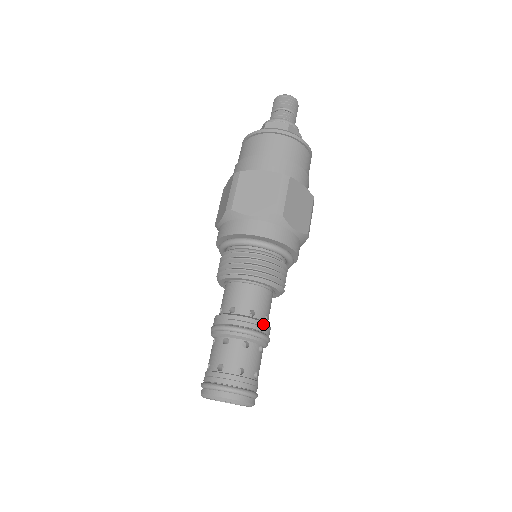
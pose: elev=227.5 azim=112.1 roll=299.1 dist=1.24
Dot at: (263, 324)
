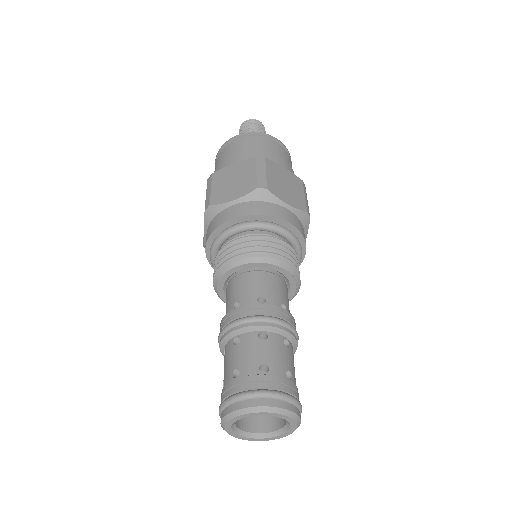
Dot at: (280, 309)
